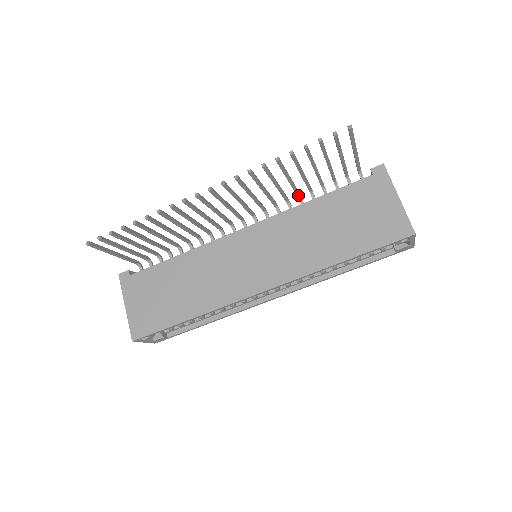
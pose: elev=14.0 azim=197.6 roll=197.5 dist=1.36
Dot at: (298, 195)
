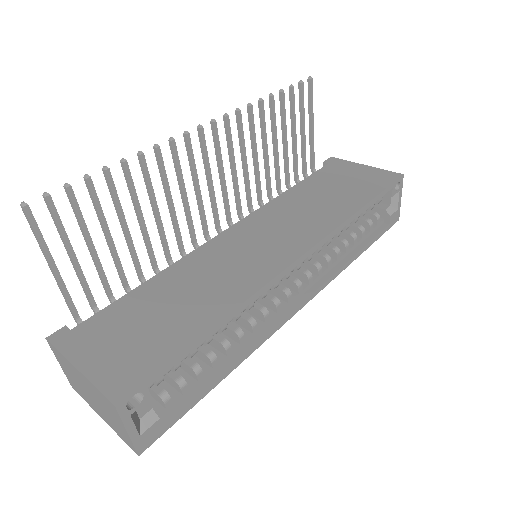
Dot at: (270, 194)
